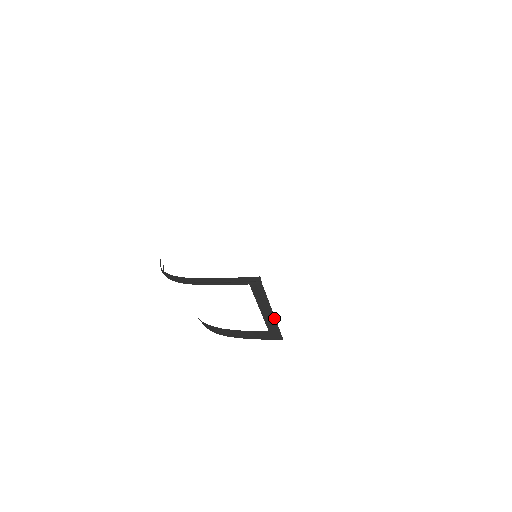
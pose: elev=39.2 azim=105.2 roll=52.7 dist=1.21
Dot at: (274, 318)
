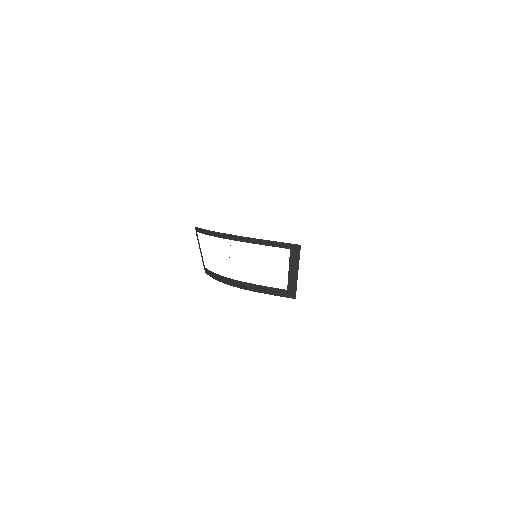
Dot at: occluded
